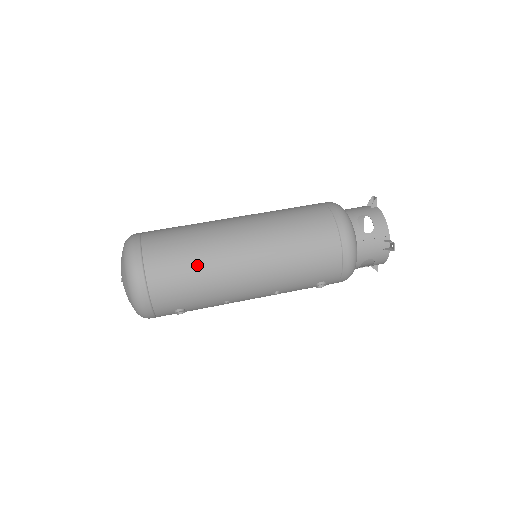
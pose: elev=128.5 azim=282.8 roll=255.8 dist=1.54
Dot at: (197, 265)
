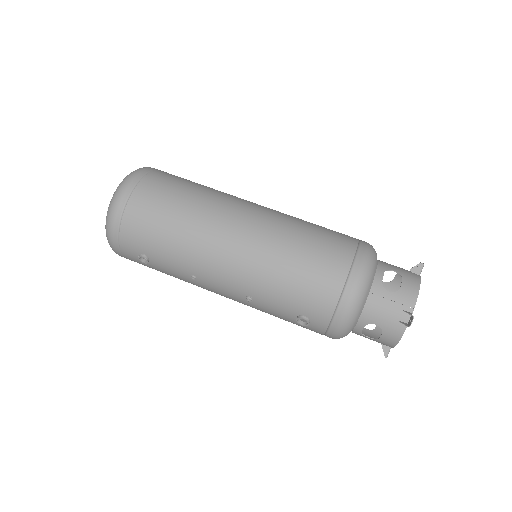
Dot at: (182, 214)
